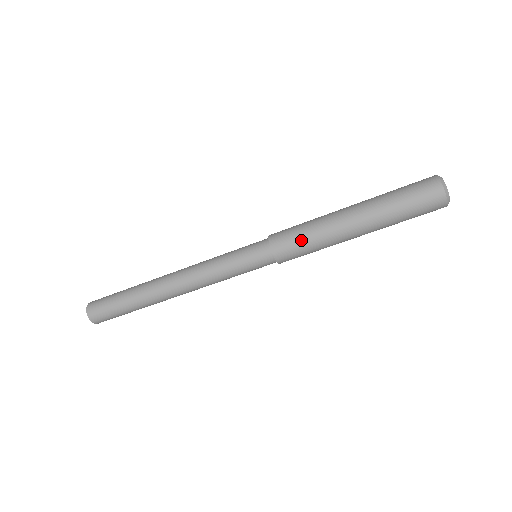
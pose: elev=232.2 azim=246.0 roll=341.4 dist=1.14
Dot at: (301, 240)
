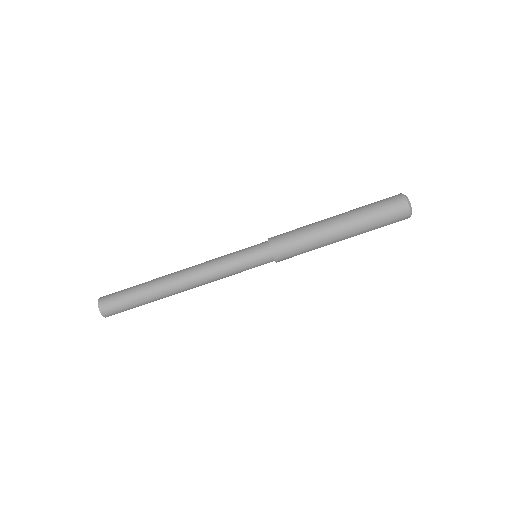
Dot at: (296, 239)
